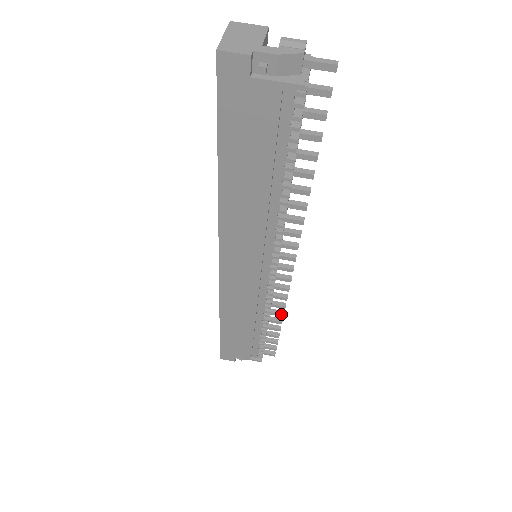
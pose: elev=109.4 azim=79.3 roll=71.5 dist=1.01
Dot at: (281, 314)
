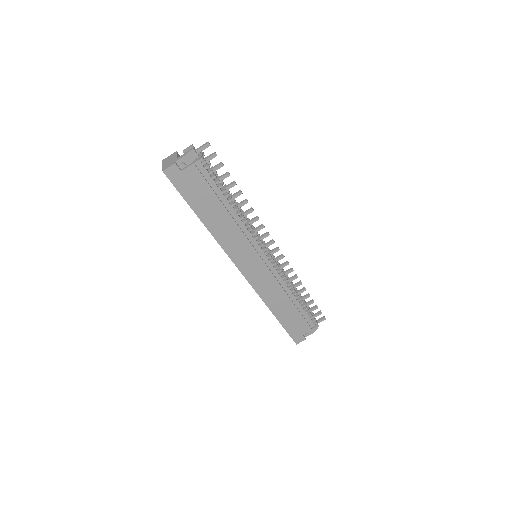
Dot at: (300, 283)
